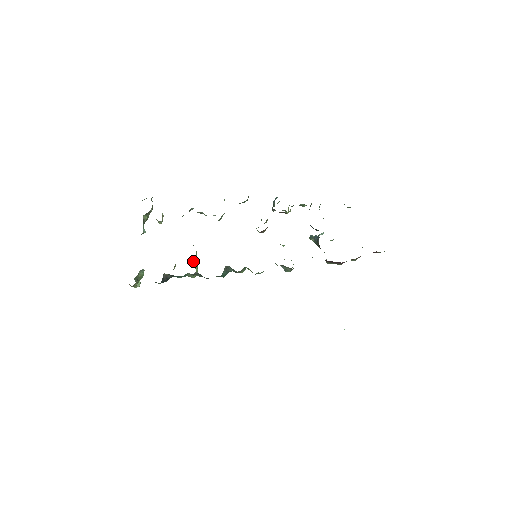
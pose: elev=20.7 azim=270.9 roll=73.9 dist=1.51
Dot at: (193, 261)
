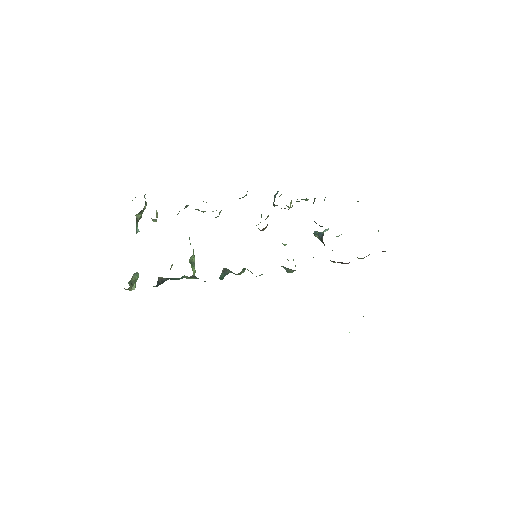
Dot at: (190, 262)
